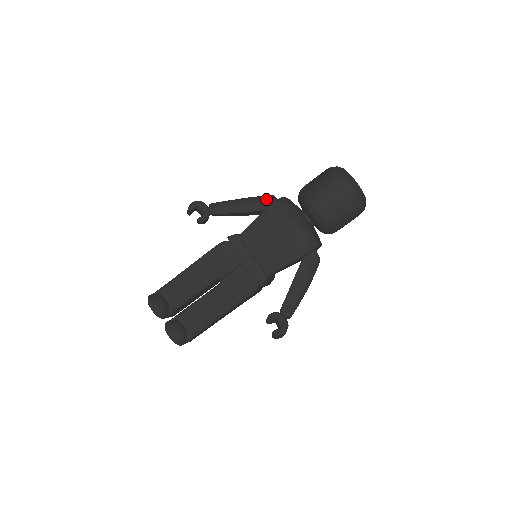
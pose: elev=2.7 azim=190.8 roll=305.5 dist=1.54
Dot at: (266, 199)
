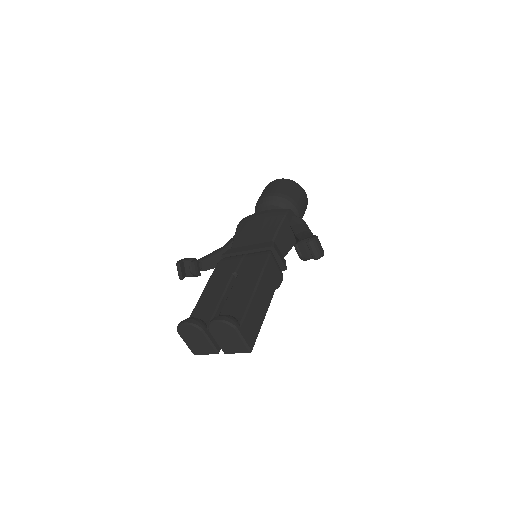
Dot at: occluded
